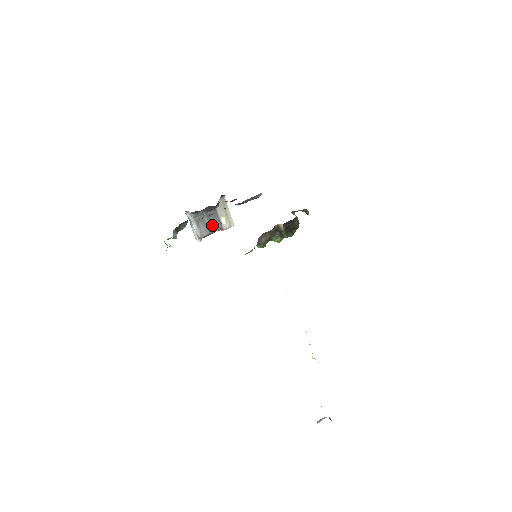
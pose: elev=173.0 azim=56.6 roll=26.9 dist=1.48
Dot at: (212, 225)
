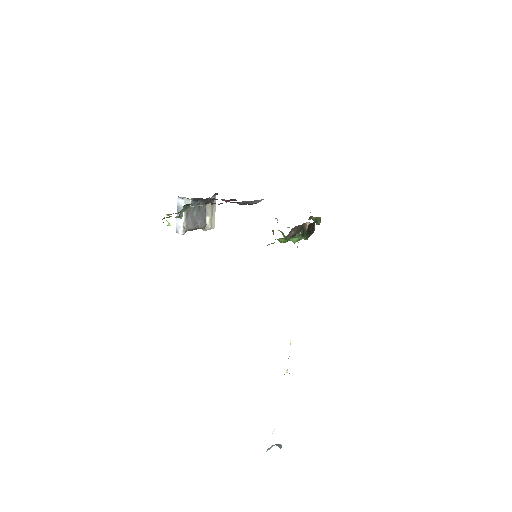
Dot at: (198, 221)
